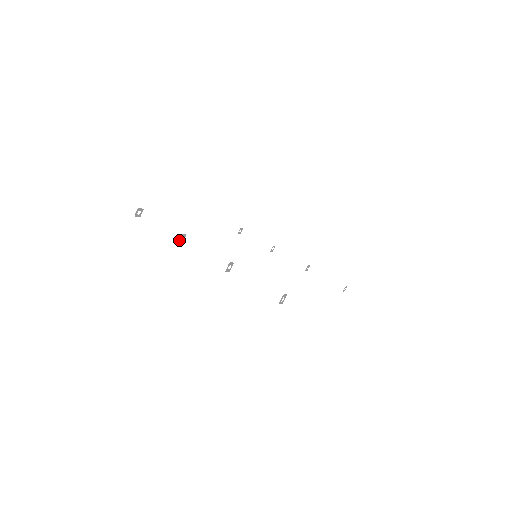
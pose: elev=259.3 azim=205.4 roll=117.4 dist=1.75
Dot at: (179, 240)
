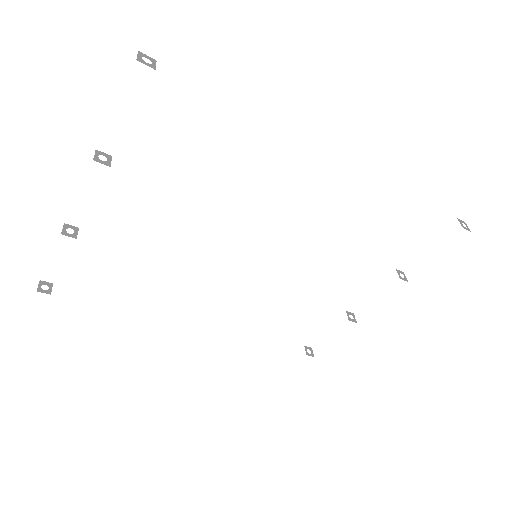
Dot at: (65, 233)
